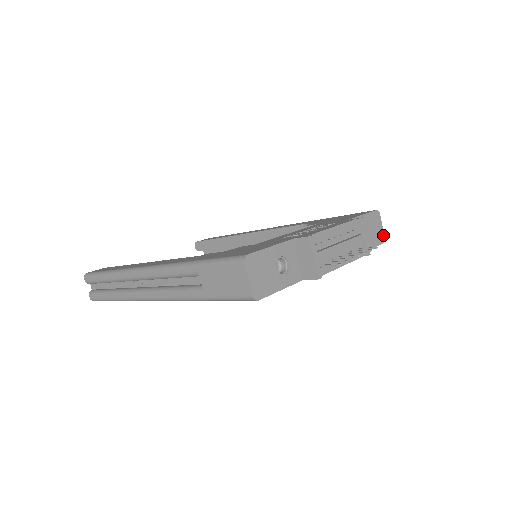
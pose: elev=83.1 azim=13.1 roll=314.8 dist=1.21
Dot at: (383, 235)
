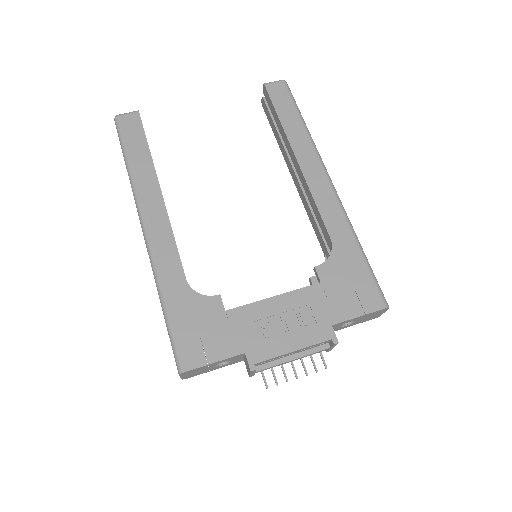
Dot at: (380, 315)
